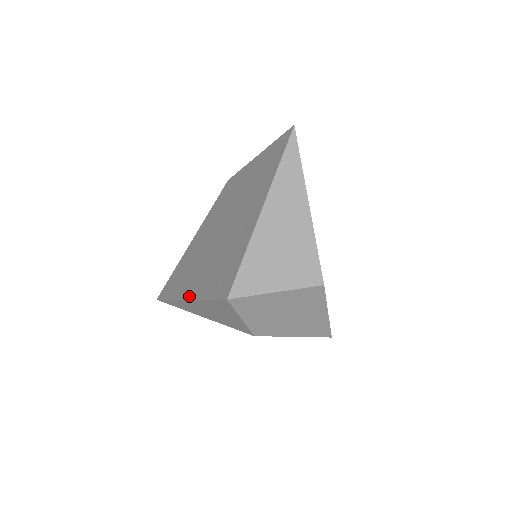
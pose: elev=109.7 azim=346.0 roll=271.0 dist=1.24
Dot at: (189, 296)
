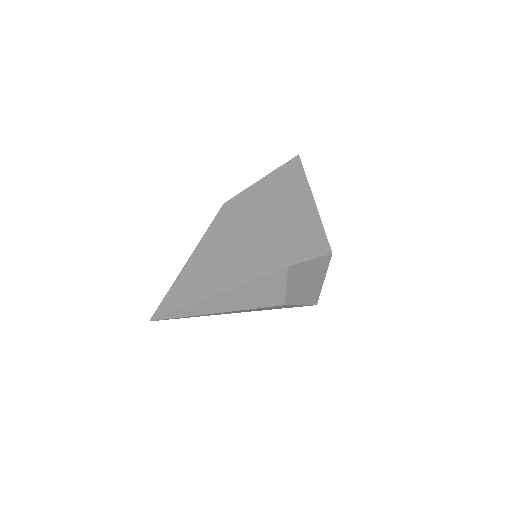
Dot at: (221, 290)
